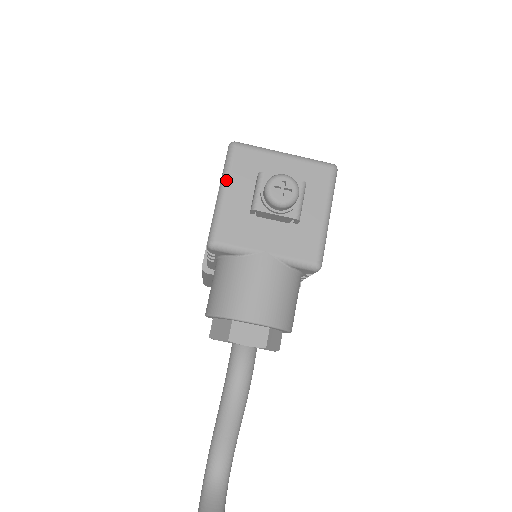
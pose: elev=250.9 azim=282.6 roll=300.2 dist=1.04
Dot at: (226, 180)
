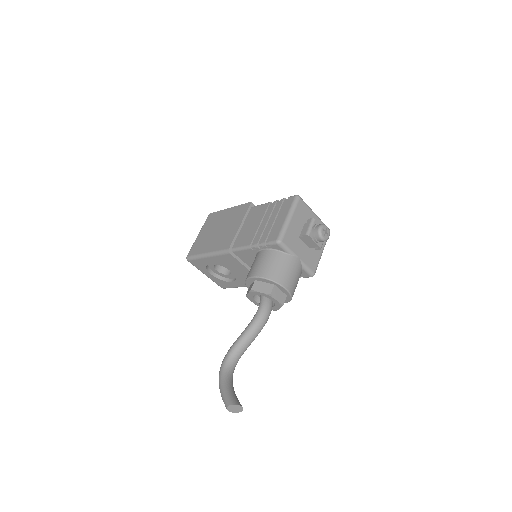
Dot at: (293, 213)
